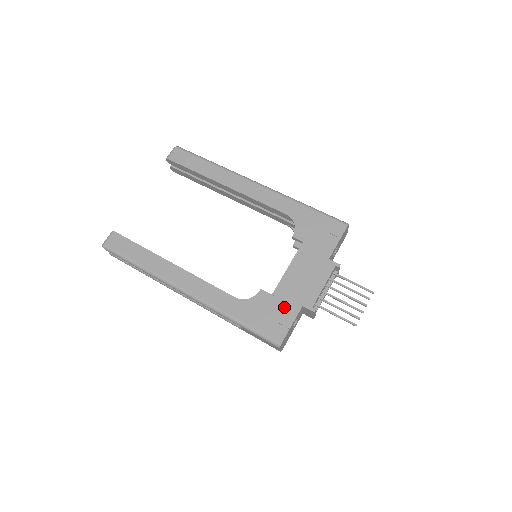
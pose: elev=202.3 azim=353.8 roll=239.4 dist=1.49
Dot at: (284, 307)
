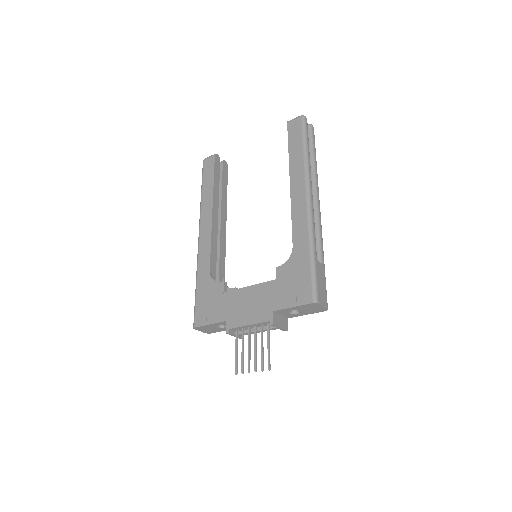
Dot at: (219, 308)
